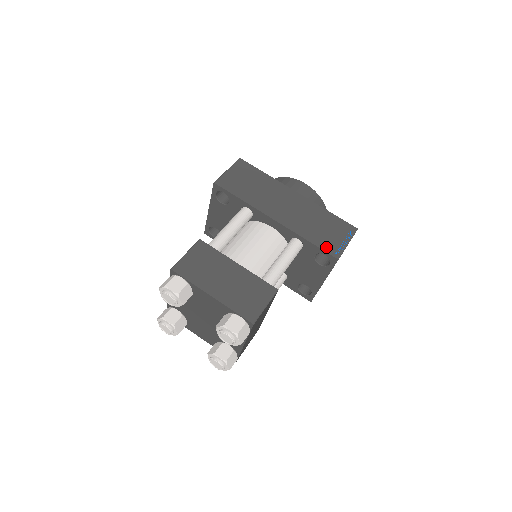
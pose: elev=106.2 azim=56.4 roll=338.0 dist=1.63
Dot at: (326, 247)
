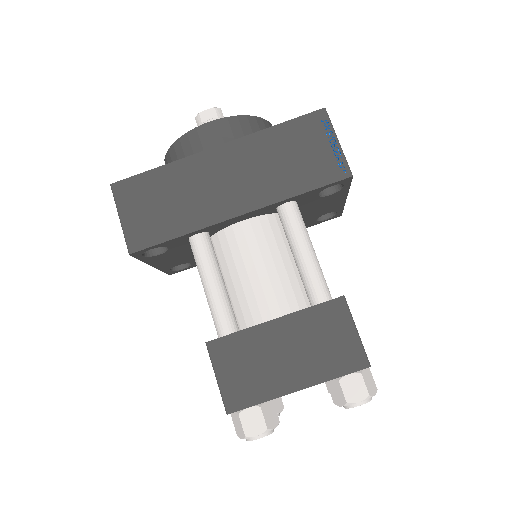
Dot at: (324, 177)
